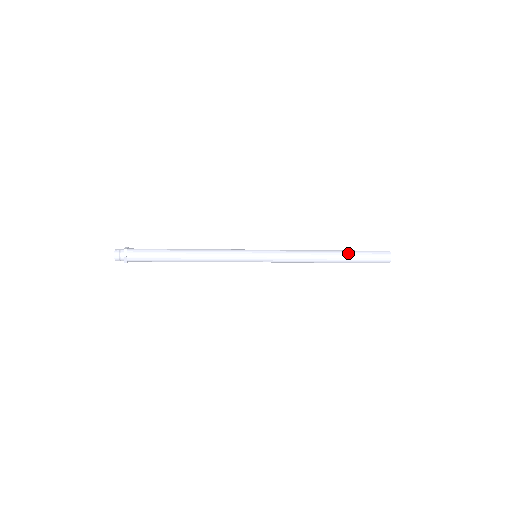
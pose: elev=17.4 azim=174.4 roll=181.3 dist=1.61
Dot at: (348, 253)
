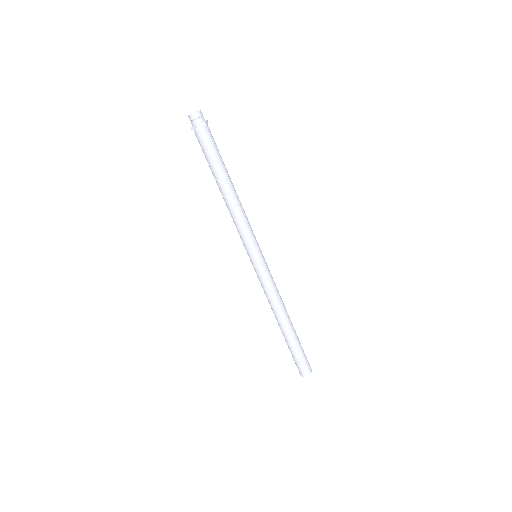
Dot at: occluded
